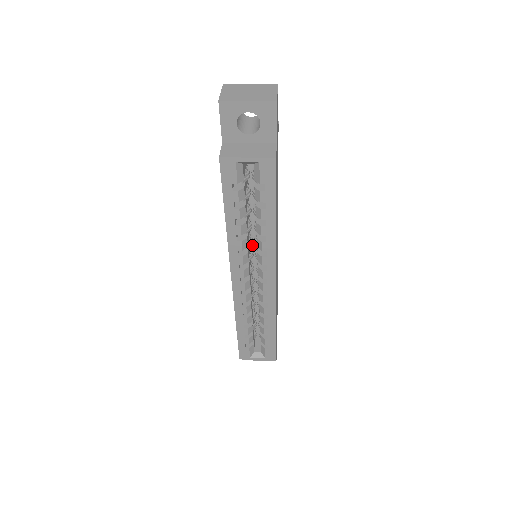
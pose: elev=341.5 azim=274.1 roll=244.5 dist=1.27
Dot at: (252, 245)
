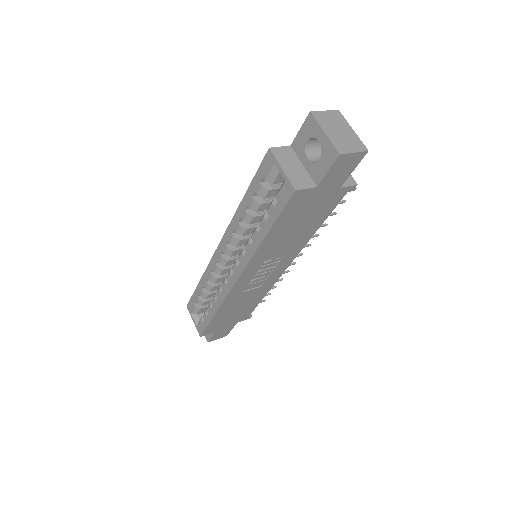
Dot at: occluded
